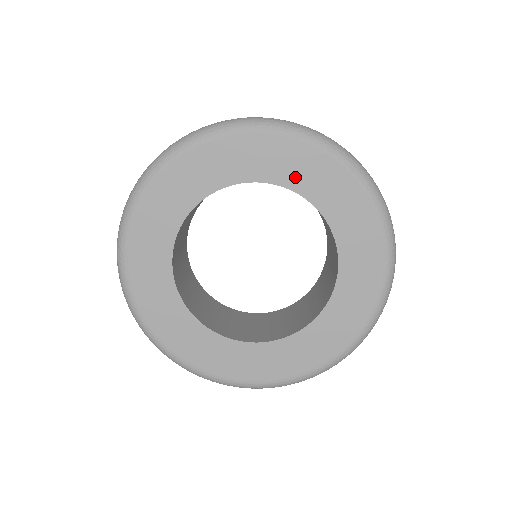
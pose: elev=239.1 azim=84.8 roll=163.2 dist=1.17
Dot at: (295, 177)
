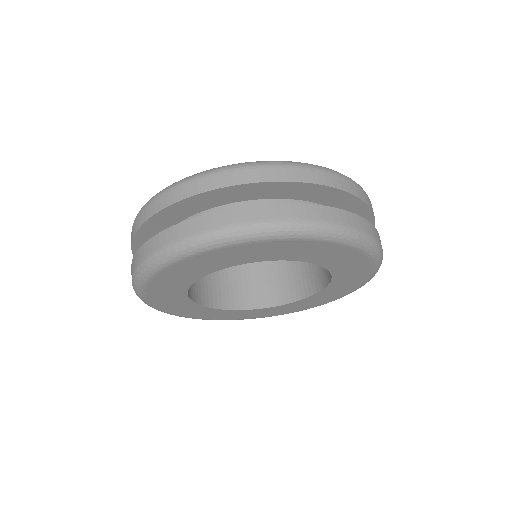
Dot at: (329, 261)
